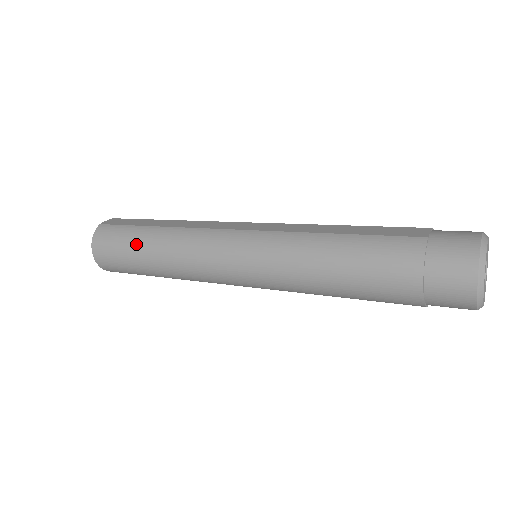
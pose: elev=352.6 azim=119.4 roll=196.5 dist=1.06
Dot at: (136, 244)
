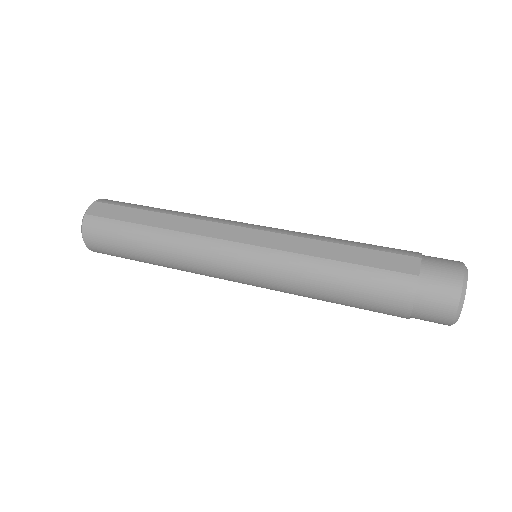
Dot at: (134, 244)
